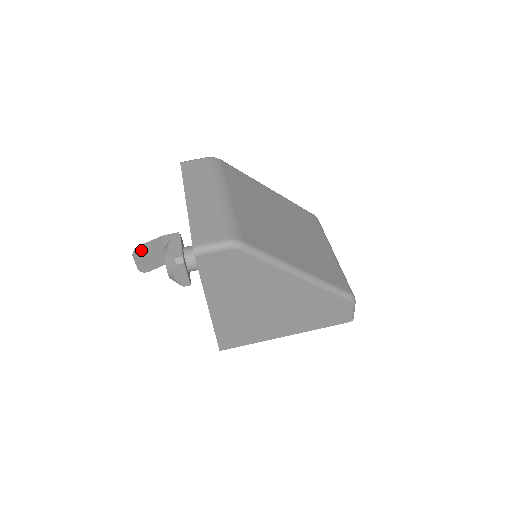
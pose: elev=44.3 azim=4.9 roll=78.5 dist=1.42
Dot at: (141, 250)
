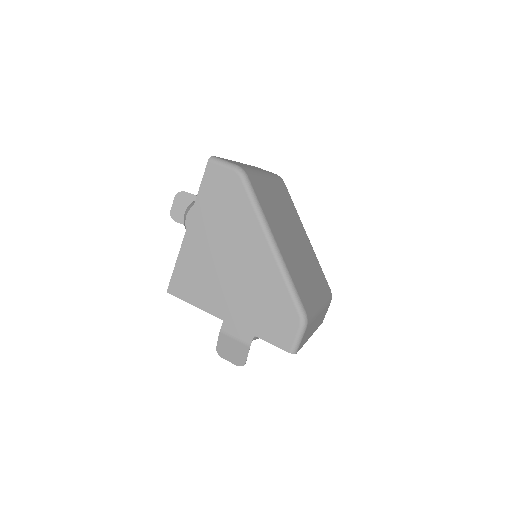
Dot at: (184, 197)
